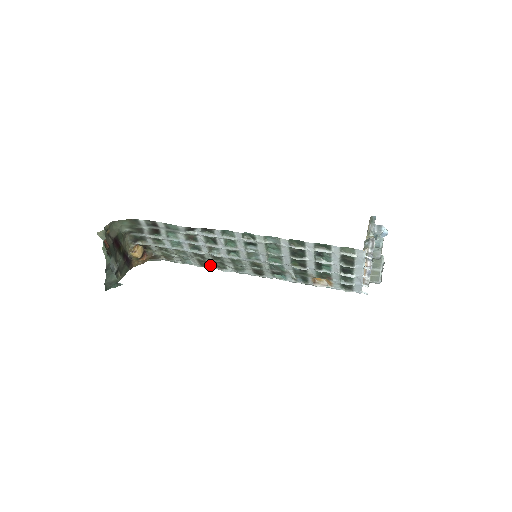
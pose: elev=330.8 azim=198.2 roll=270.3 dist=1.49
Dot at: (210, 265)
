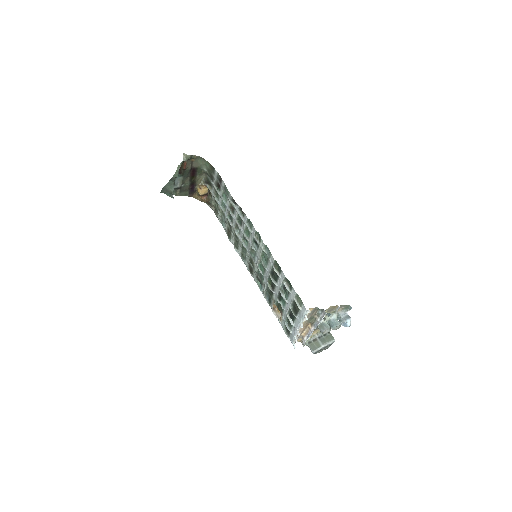
Dot at: (232, 238)
